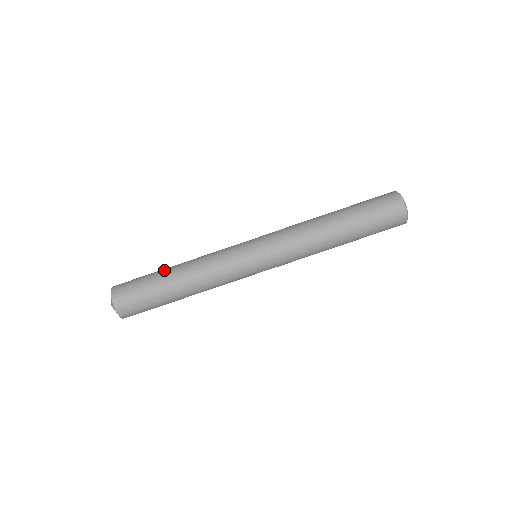
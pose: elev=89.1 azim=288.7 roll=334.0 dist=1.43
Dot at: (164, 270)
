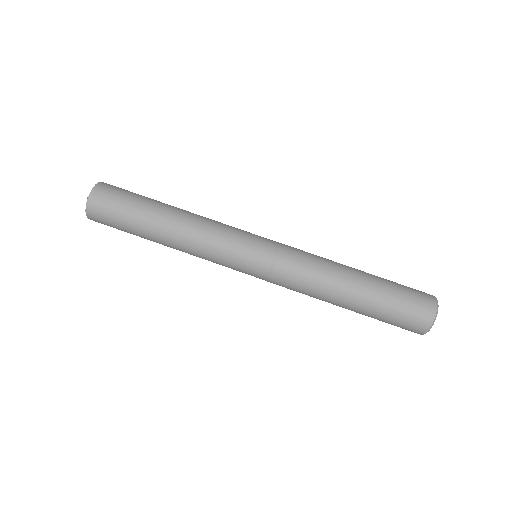
Dot at: (159, 204)
